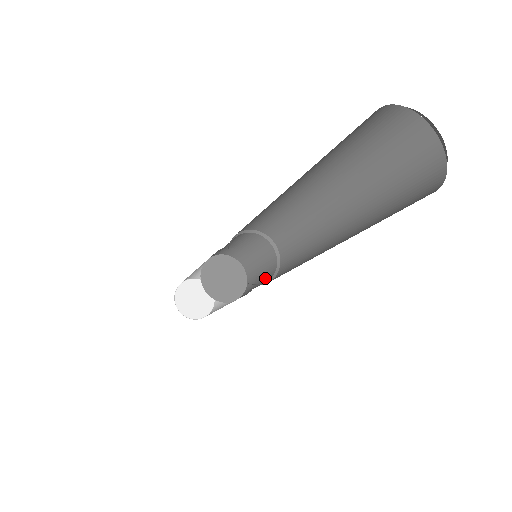
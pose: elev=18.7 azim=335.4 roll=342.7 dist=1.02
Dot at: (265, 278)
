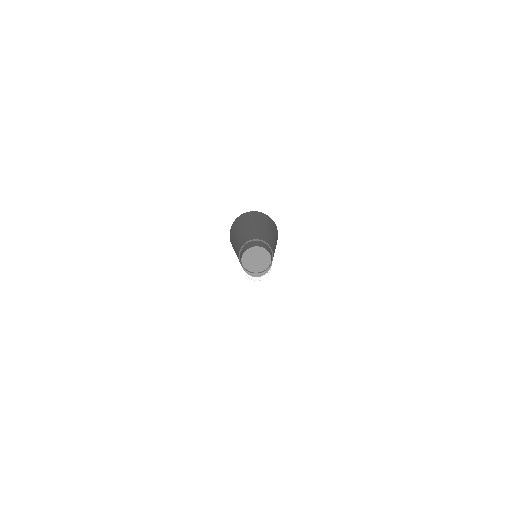
Dot at: (271, 255)
